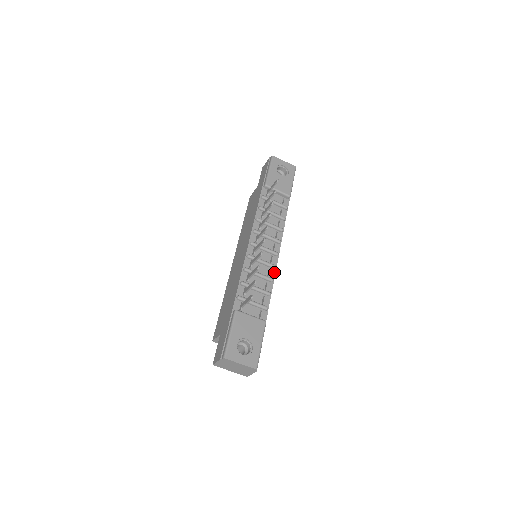
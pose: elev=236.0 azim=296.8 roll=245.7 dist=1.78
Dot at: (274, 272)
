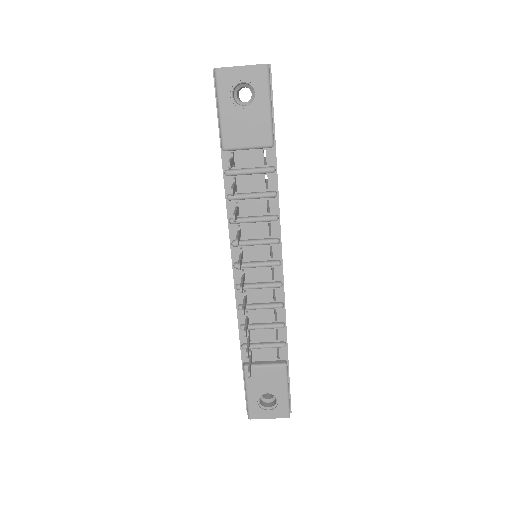
Dot at: (282, 291)
